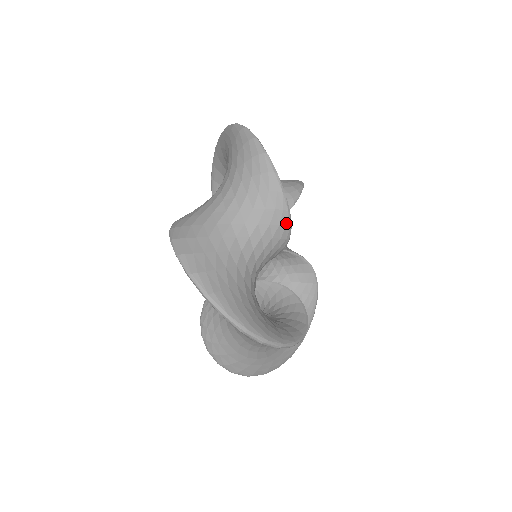
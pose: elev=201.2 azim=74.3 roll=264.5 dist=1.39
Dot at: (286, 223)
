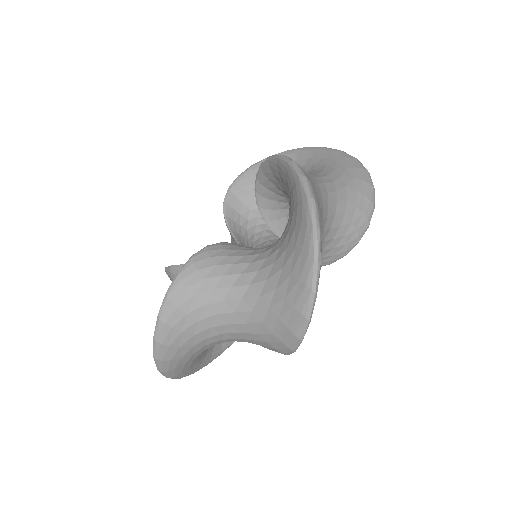
Dot at: (349, 248)
